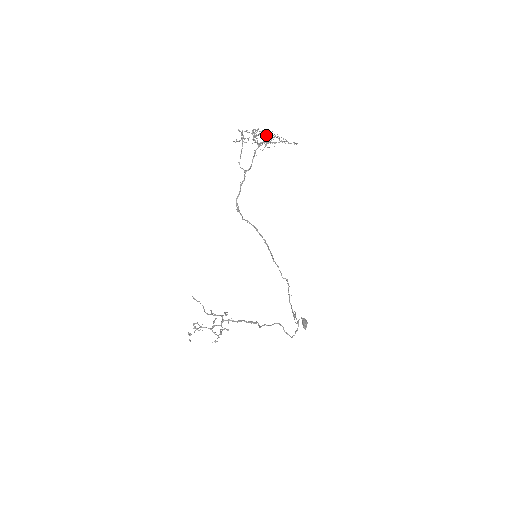
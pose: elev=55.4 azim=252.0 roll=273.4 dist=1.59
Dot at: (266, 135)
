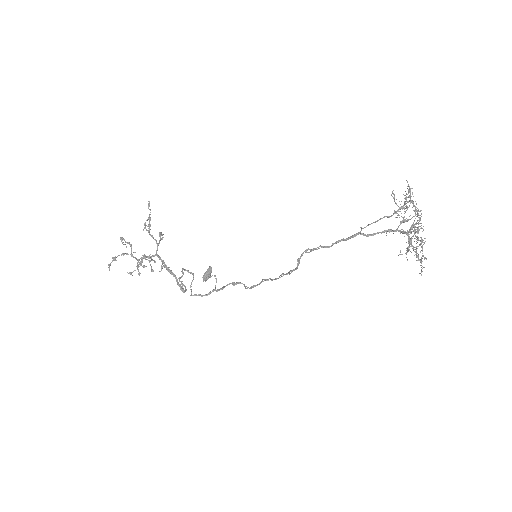
Dot at: occluded
